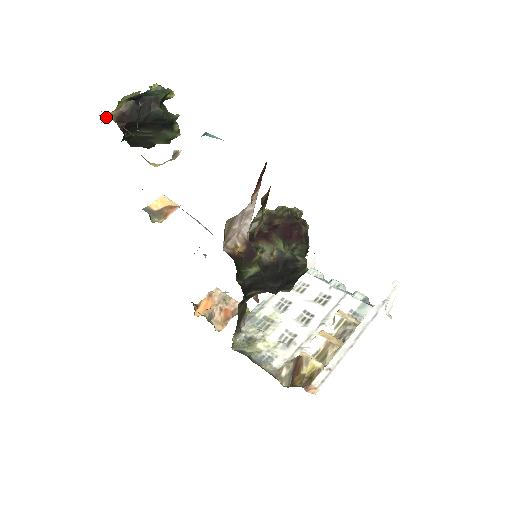
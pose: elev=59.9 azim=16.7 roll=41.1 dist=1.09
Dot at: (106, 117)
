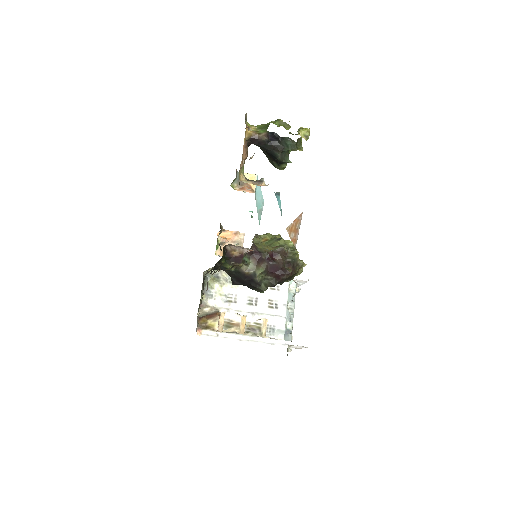
Dot at: (250, 129)
